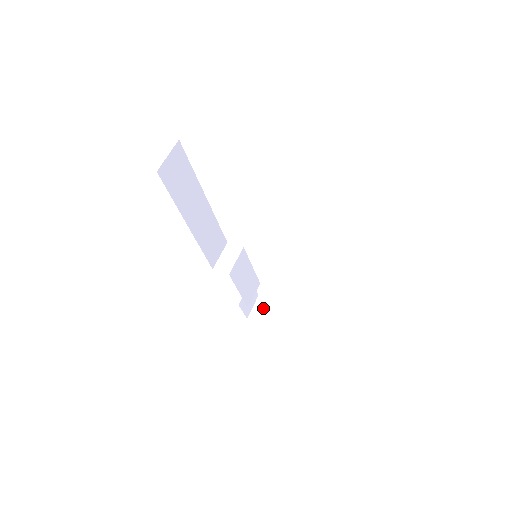
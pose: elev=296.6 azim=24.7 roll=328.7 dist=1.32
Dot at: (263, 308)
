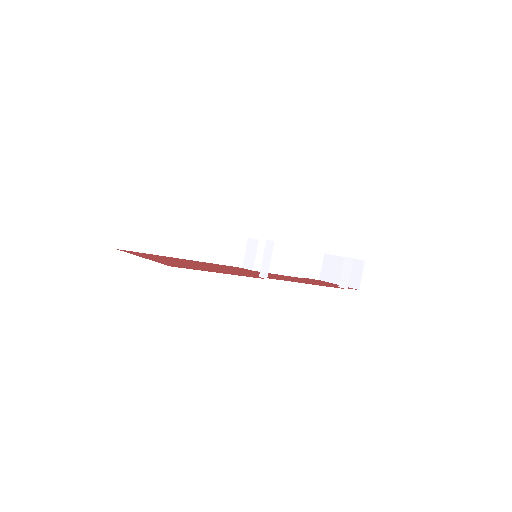
Dot at: (330, 266)
